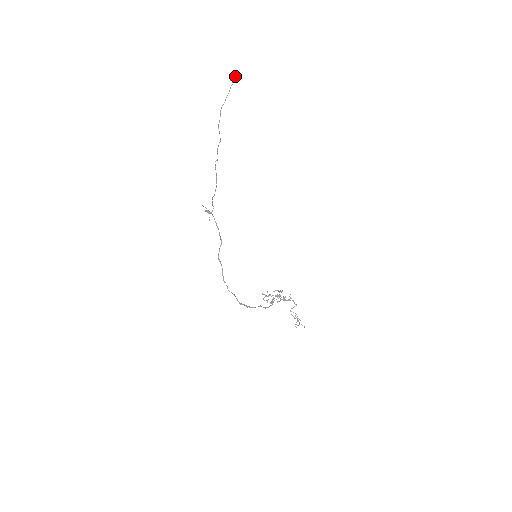
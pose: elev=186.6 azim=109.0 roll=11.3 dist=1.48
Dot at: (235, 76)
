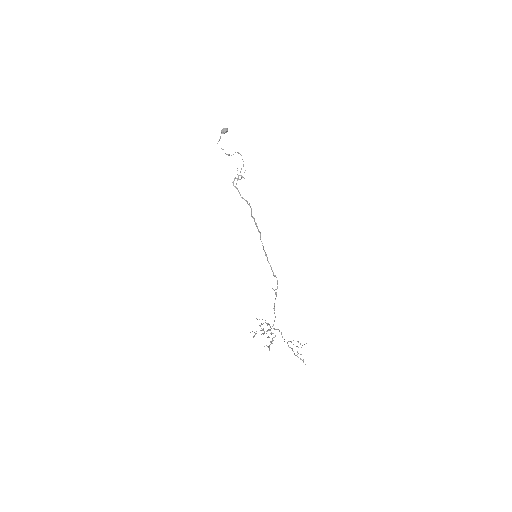
Dot at: (227, 129)
